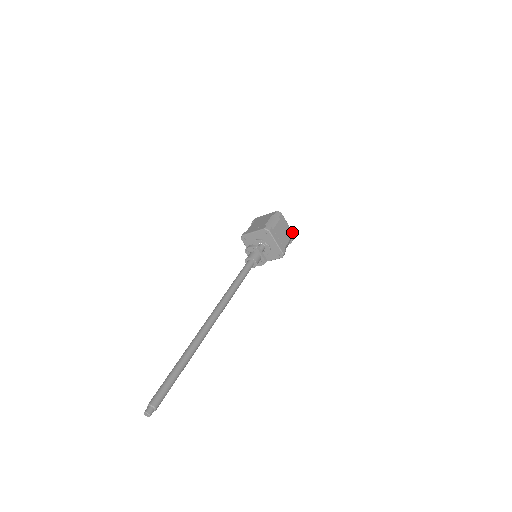
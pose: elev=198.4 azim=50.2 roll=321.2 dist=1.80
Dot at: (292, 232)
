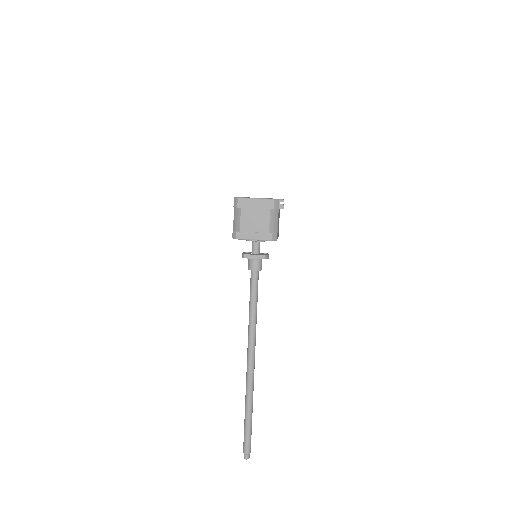
Dot at: (267, 200)
